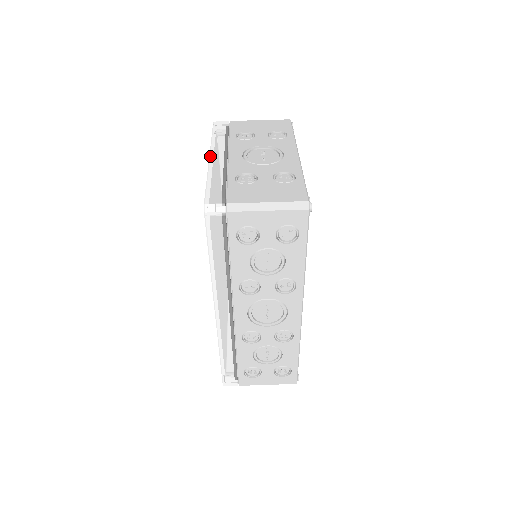
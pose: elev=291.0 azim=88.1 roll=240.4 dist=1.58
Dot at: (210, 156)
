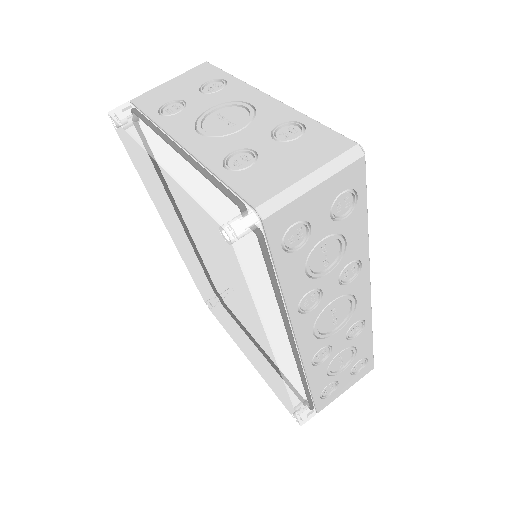
Dot at: (154, 157)
